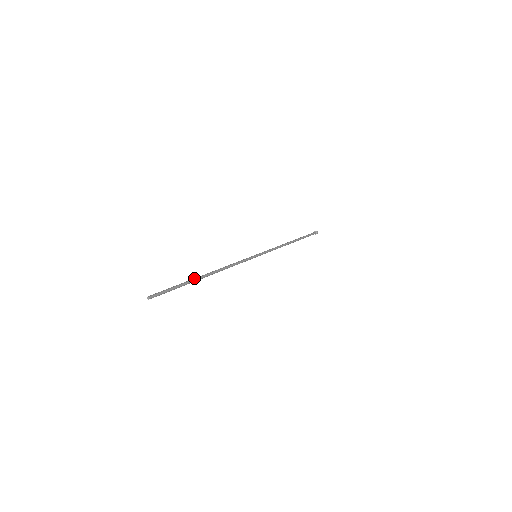
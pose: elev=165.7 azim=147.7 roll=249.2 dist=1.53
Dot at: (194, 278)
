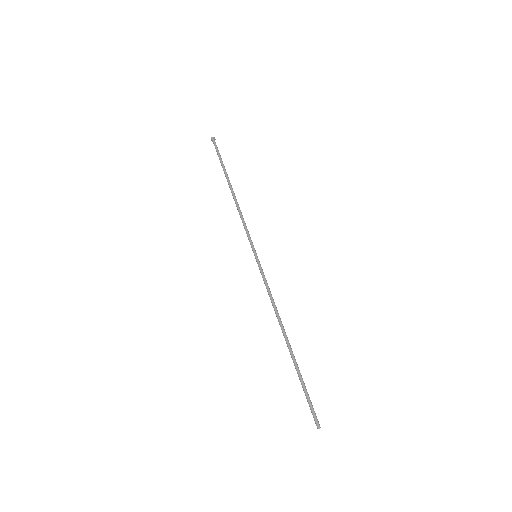
Dot at: occluded
